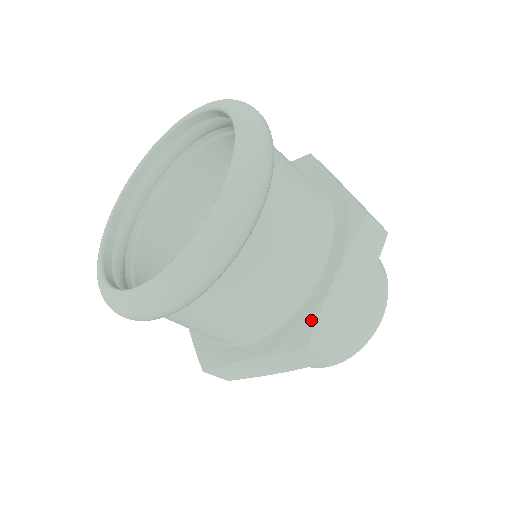
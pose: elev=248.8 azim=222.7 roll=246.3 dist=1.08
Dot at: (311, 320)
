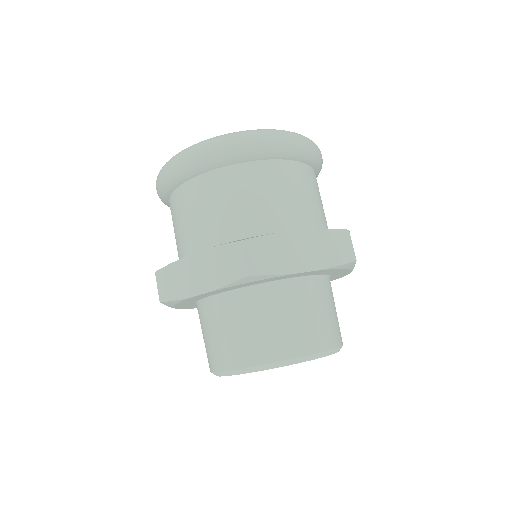
Dot at: (261, 235)
